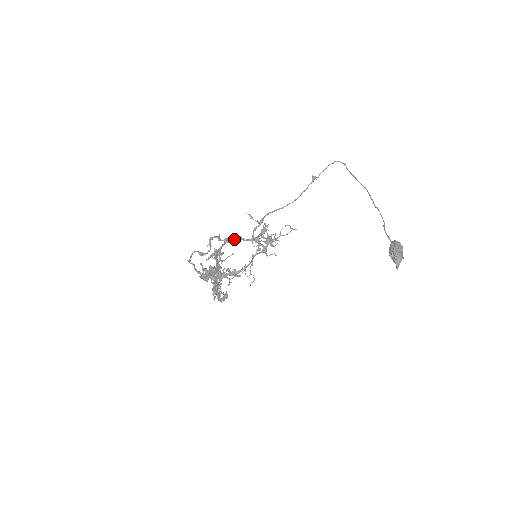
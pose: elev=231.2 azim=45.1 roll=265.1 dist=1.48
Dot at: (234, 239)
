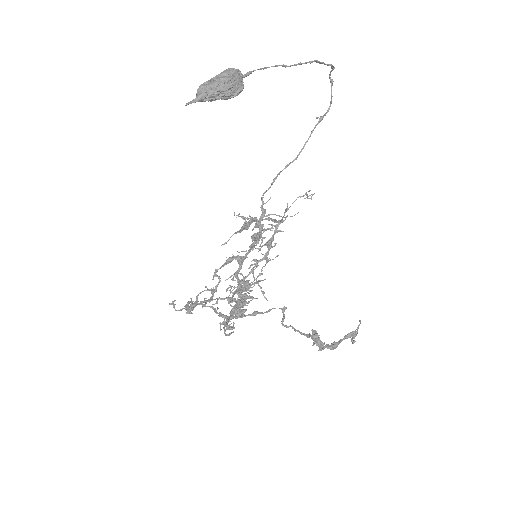
Dot at: (246, 255)
